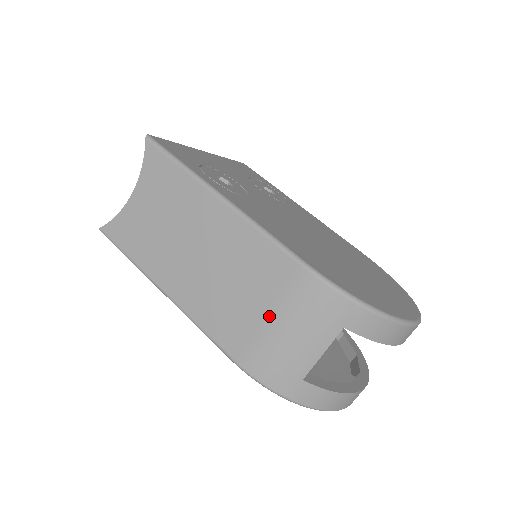
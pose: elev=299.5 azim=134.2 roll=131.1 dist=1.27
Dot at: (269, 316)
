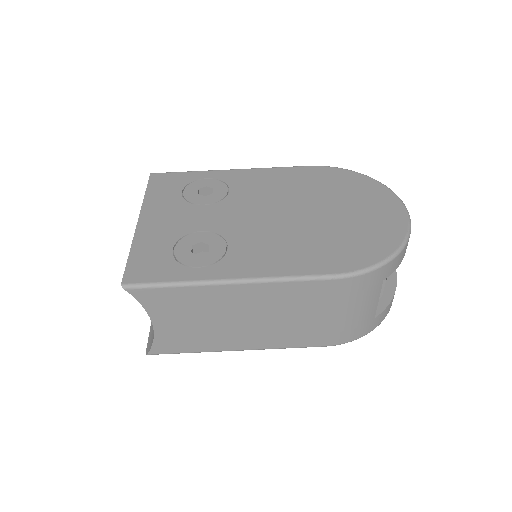
Dot at: (332, 315)
